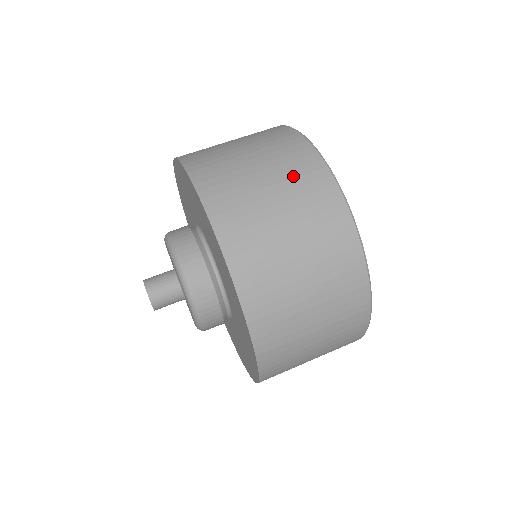
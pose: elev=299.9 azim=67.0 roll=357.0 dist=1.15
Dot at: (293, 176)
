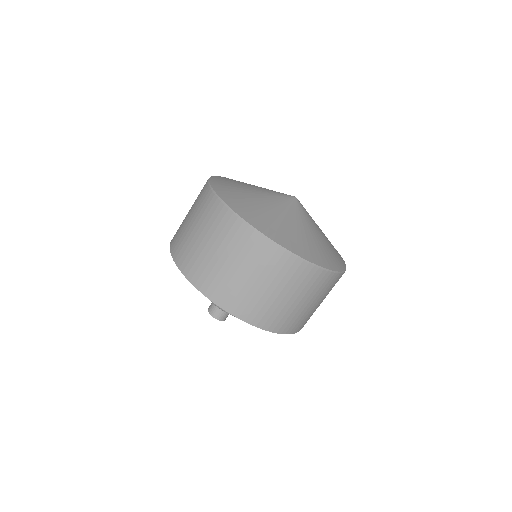
Dot at: (252, 258)
